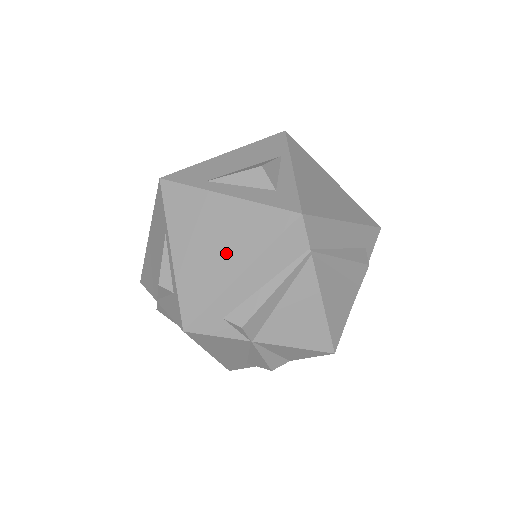
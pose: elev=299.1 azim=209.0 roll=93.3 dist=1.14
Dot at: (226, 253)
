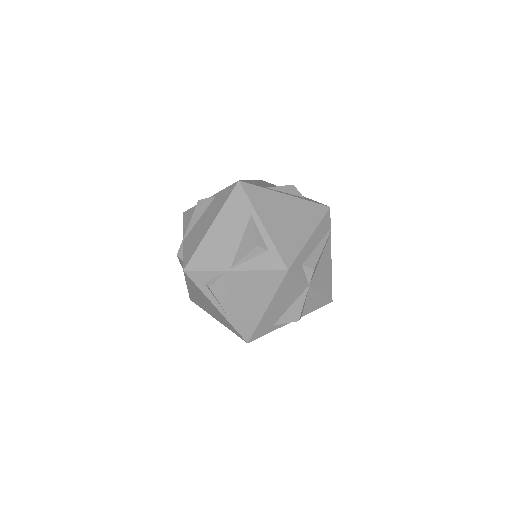
Dot at: (298, 225)
